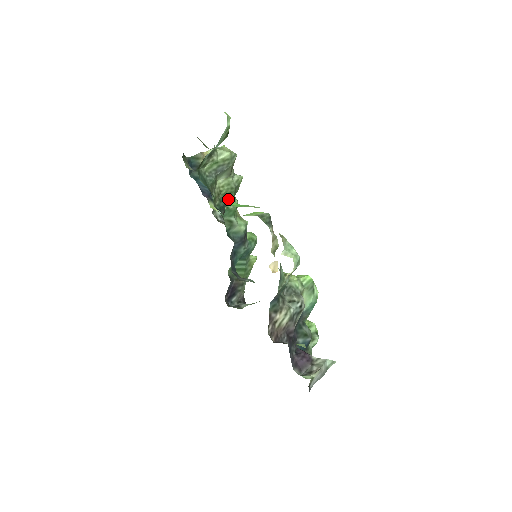
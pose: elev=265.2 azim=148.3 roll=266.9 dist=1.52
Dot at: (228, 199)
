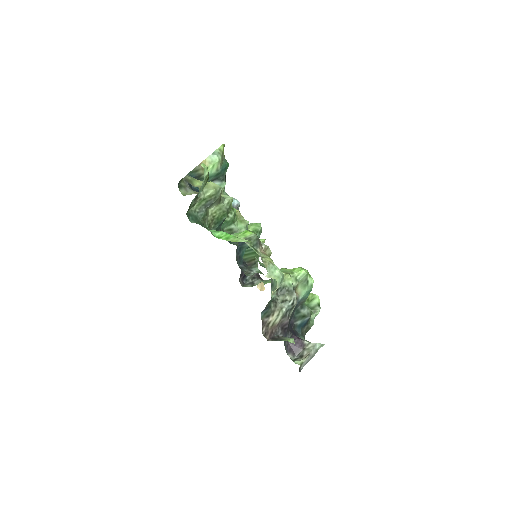
Dot at: (222, 220)
